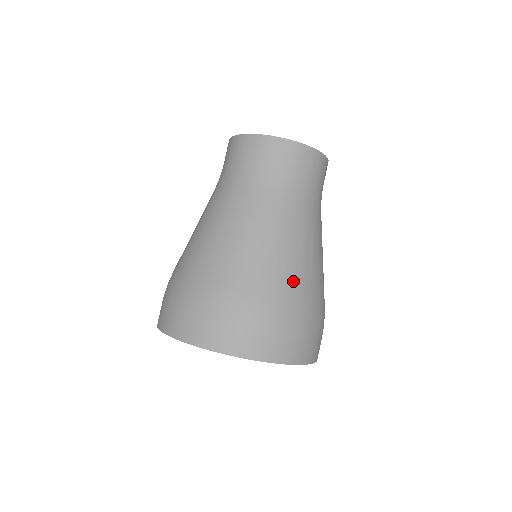
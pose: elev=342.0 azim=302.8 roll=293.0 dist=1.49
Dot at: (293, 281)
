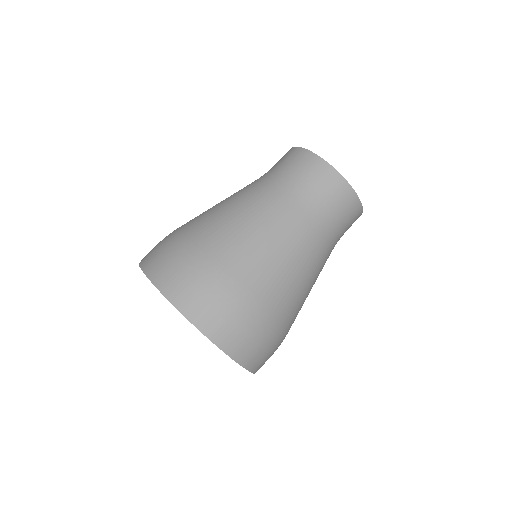
Dot at: (277, 291)
